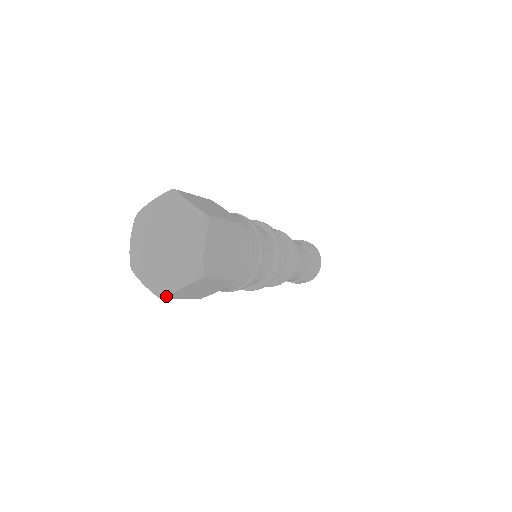
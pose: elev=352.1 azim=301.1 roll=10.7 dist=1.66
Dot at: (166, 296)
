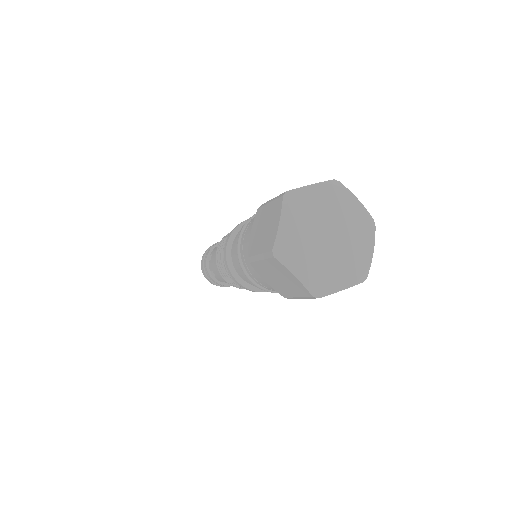
Dot at: (324, 295)
